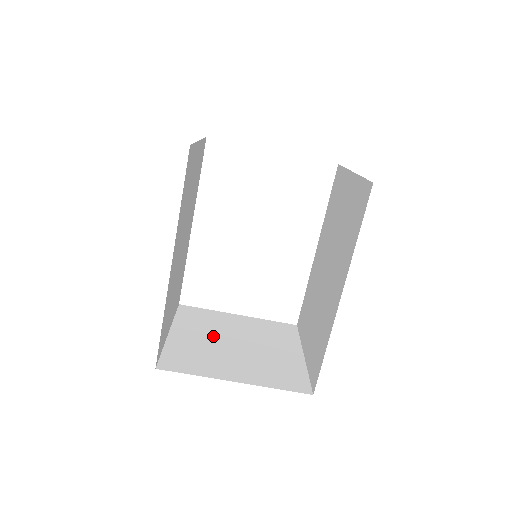
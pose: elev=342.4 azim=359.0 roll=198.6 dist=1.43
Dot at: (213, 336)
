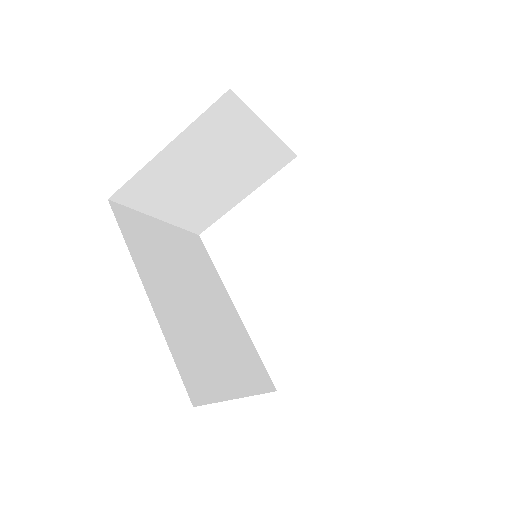
Dot at: occluded
